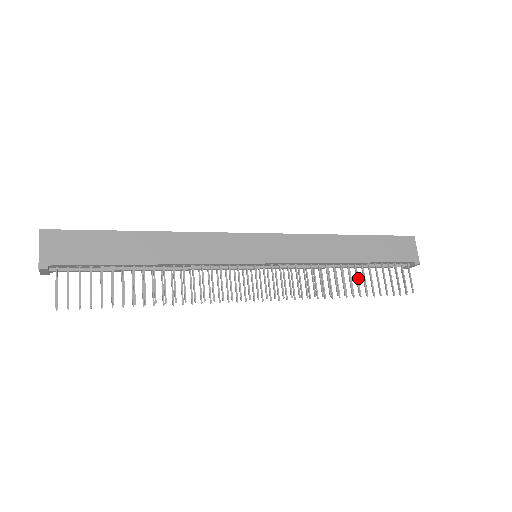
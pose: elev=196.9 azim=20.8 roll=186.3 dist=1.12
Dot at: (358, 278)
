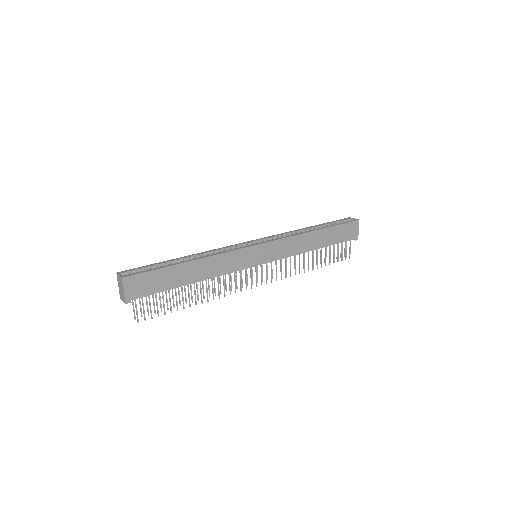
Dot at: occluded
